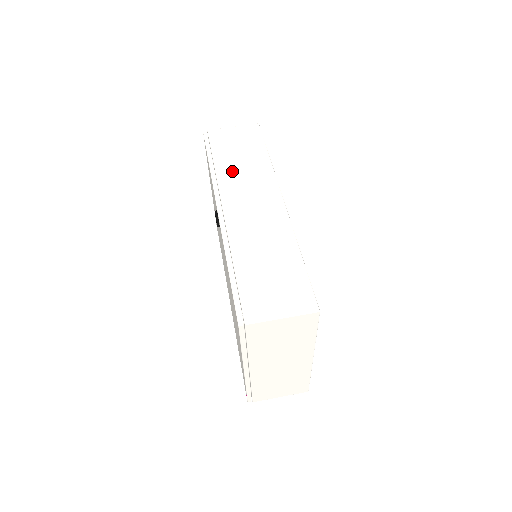
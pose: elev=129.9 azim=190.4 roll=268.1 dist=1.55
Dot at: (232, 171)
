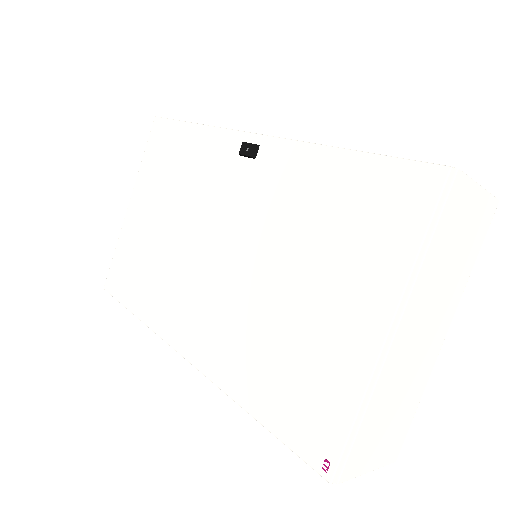
Dot at: occluded
